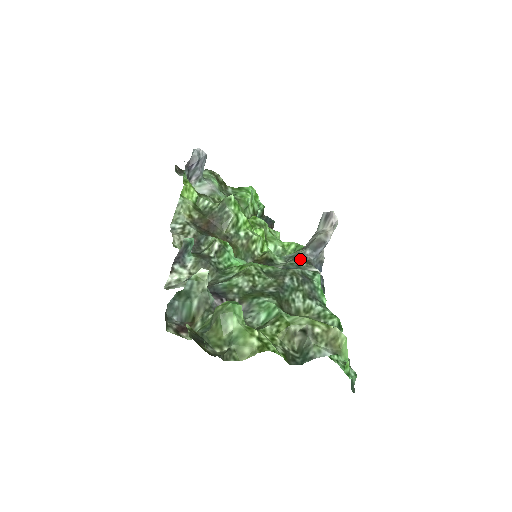
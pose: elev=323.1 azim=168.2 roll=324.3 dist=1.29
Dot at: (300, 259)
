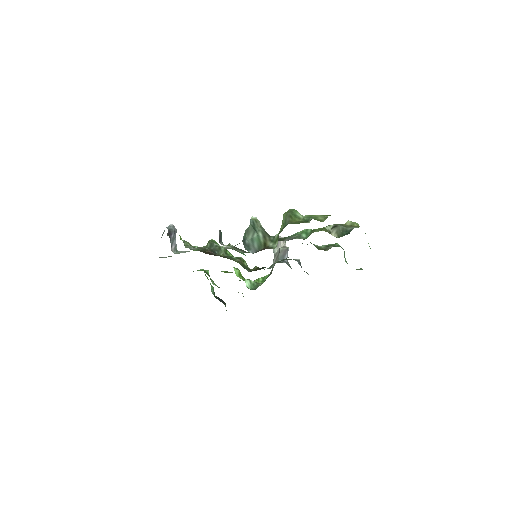
Dot at: occluded
